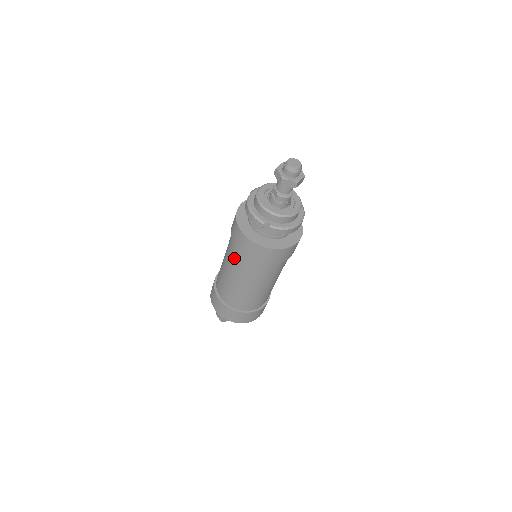
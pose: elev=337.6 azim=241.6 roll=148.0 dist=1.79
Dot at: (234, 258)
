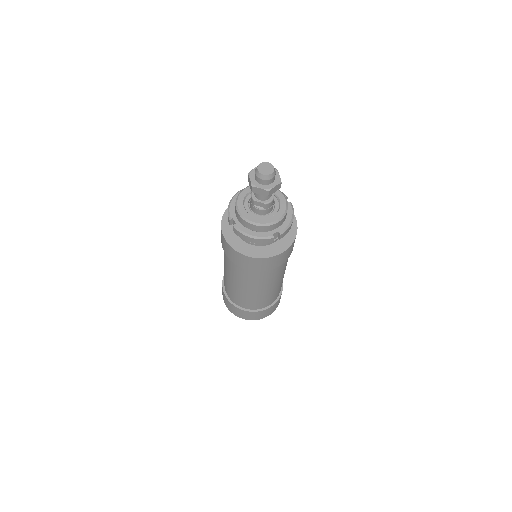
Dot at: (253, 278)
